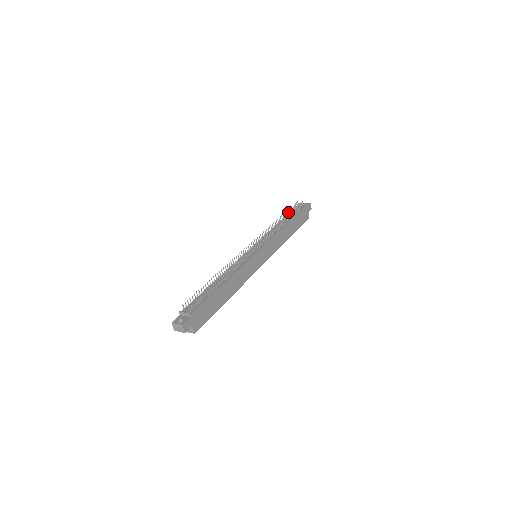
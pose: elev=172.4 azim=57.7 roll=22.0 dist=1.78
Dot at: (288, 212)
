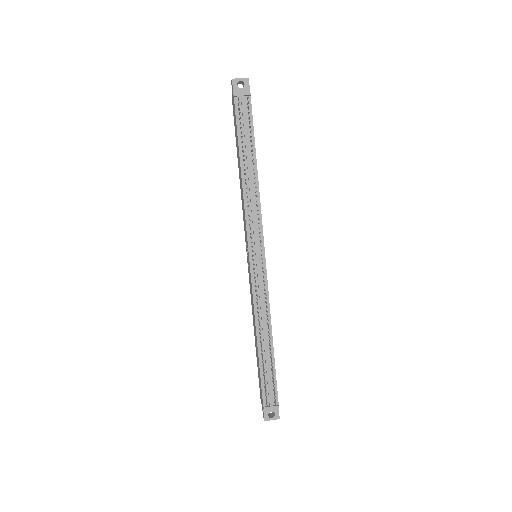
Dot at: (242, 137)
